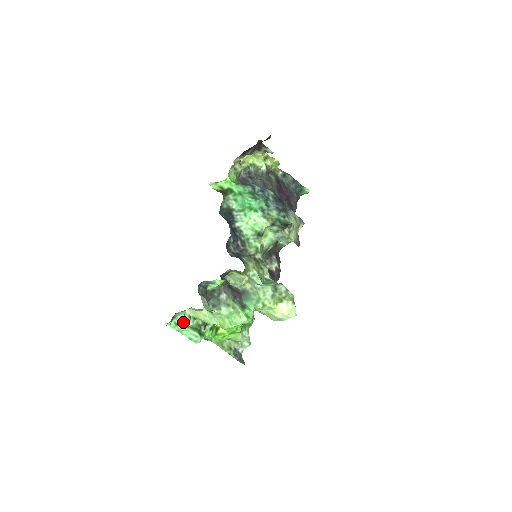
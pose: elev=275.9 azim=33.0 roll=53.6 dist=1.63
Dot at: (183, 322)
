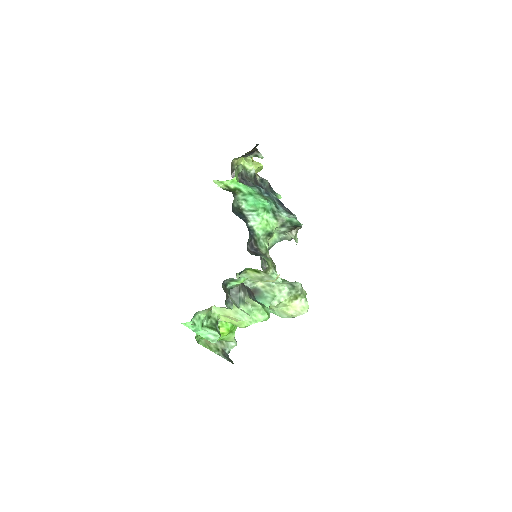
Dot at: (200, 321)
